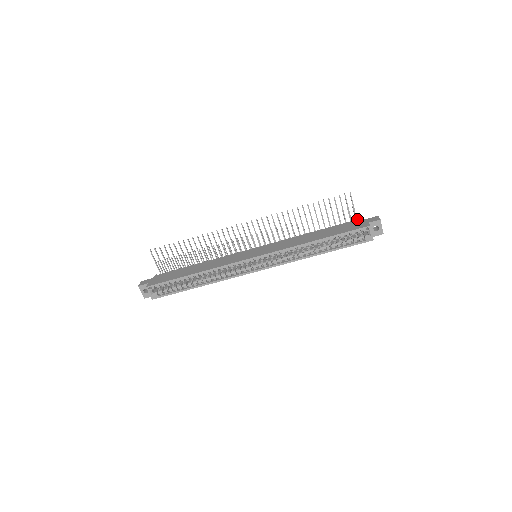
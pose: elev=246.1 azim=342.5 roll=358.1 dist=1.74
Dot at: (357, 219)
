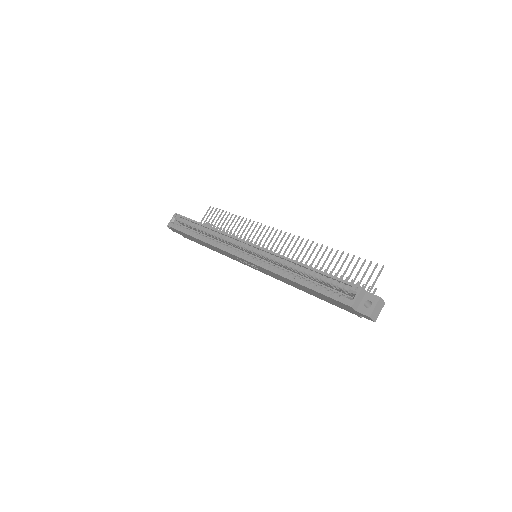
Dot at: occluded
